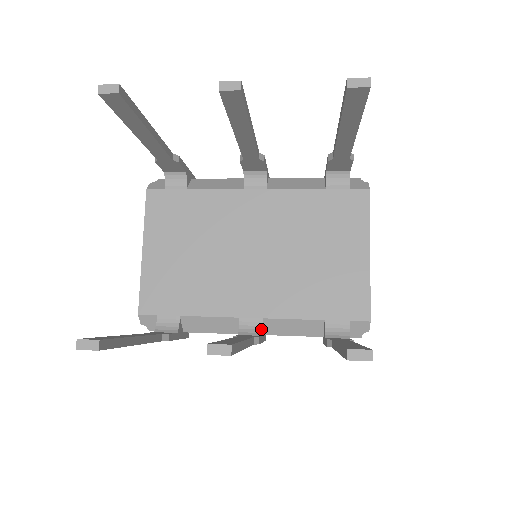
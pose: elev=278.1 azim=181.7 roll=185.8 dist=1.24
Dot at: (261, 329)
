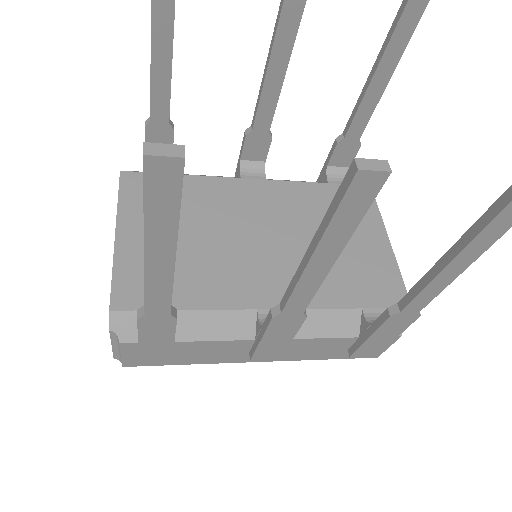
Dot at: occluded
